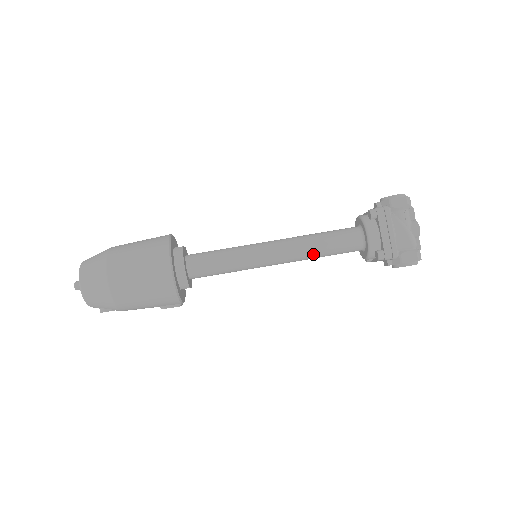
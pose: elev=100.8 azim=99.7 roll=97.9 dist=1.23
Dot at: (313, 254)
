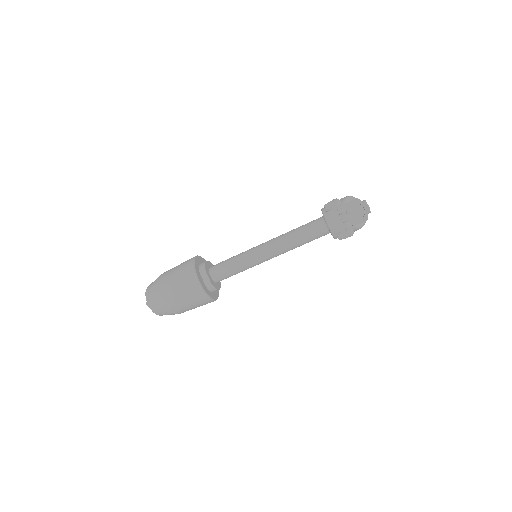
Dot at: occluded
